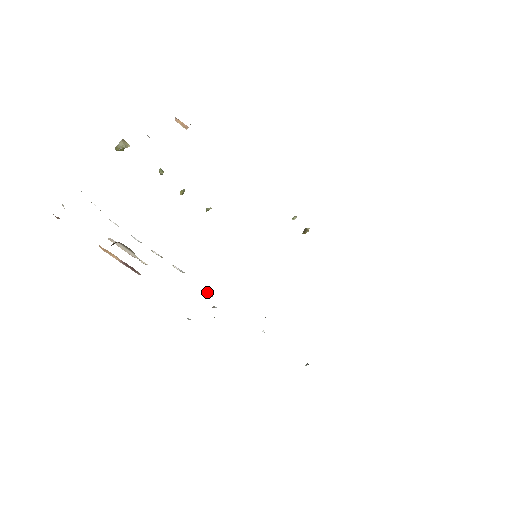
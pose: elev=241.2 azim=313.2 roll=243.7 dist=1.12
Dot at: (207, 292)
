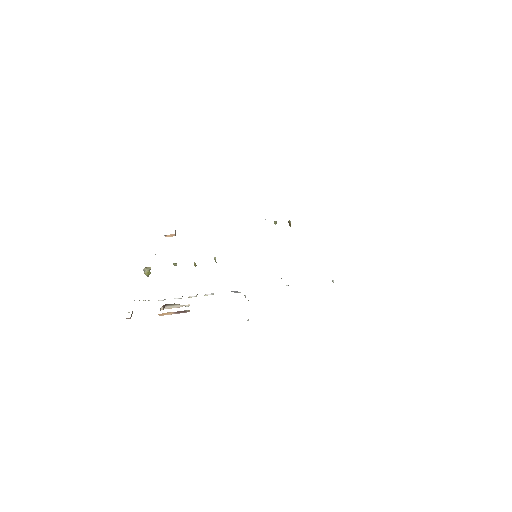
Dot at: occluded
